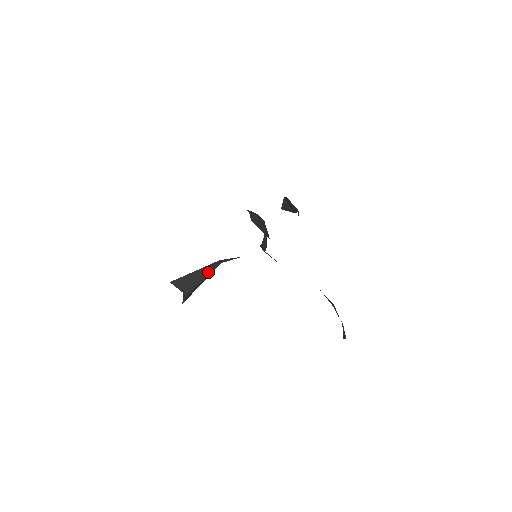
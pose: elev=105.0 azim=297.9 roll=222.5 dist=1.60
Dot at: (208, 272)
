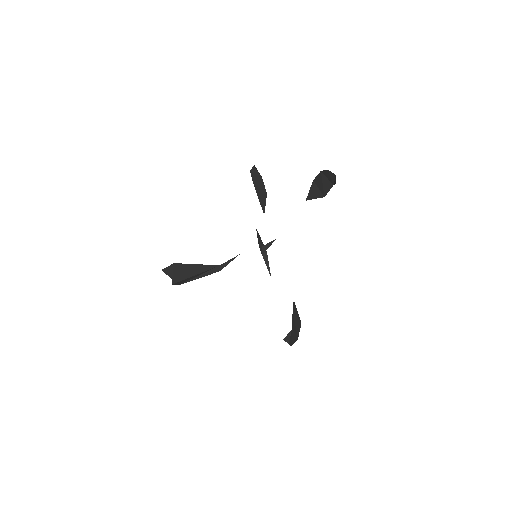
Dot at: (203, 265)
